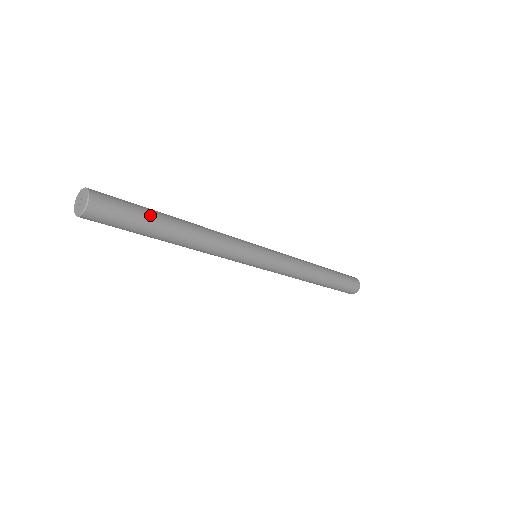
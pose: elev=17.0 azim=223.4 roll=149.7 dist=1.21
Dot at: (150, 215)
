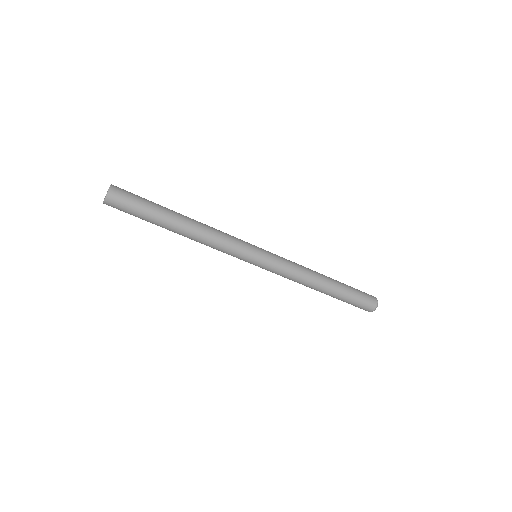
Dot at: occluded
